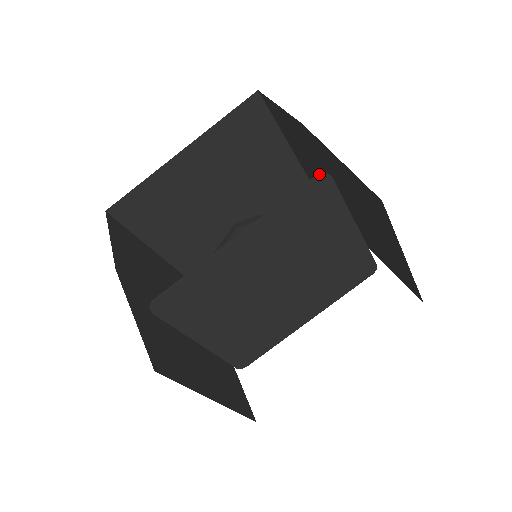
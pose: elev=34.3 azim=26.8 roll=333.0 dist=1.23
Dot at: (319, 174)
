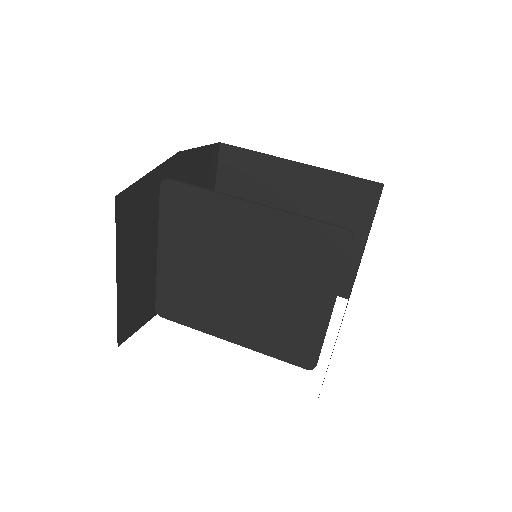
Dot at: (347, 228)
